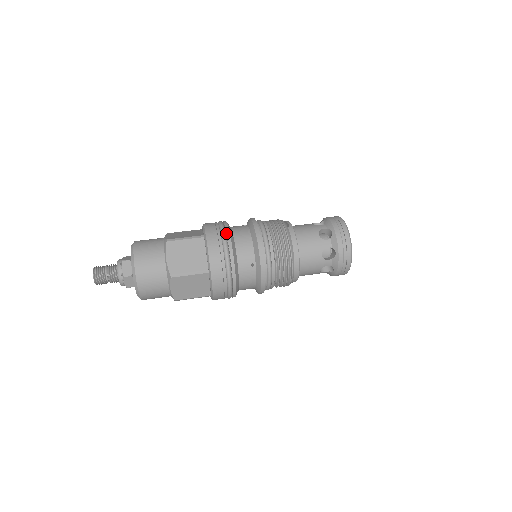
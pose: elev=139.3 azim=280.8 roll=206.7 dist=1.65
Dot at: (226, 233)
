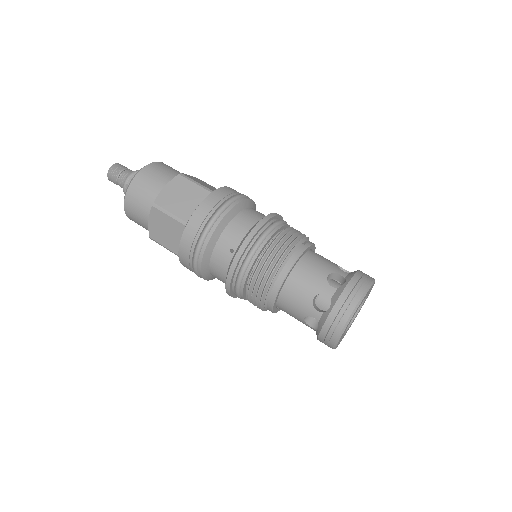
Dot at: (233, 202)
